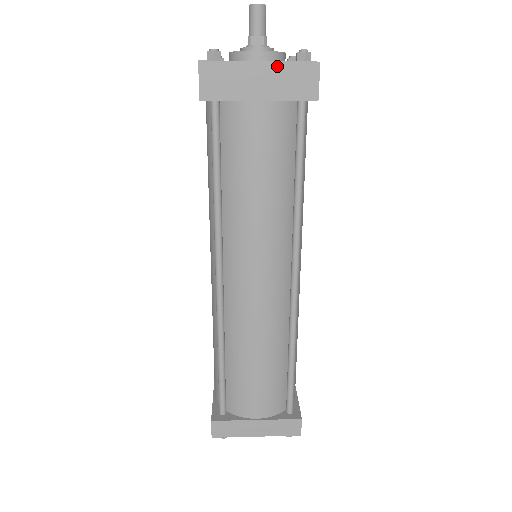
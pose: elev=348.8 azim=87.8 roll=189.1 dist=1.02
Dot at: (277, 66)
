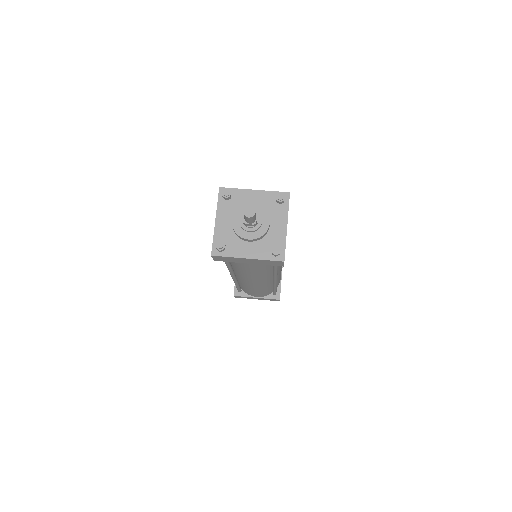
Dot at: (258, 260)
